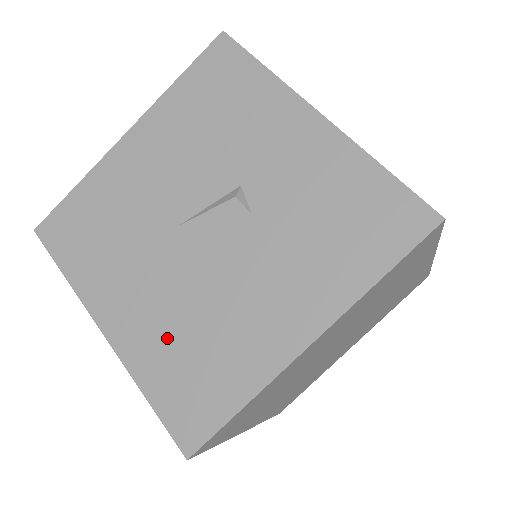
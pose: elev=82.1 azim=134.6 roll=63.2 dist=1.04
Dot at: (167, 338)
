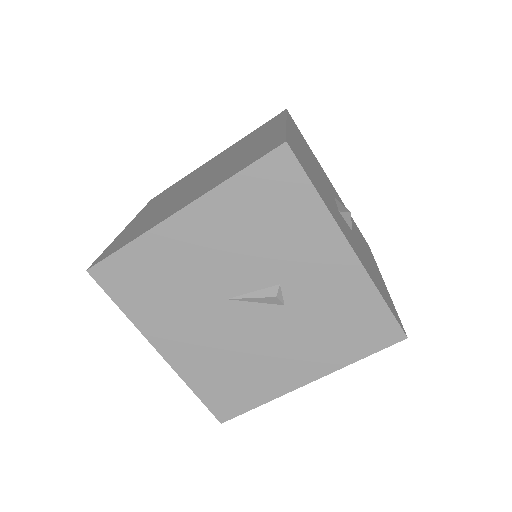
Dot at: (212, 365)
